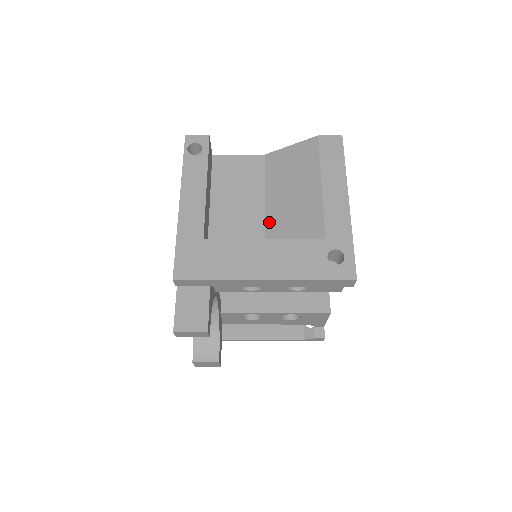
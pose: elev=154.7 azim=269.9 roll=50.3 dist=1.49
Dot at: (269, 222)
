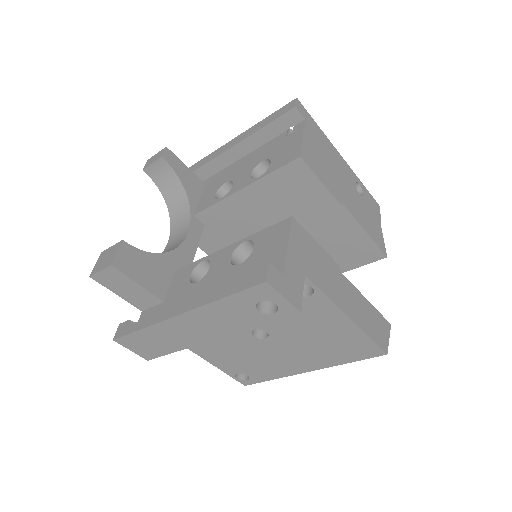
Dot at: occluded
